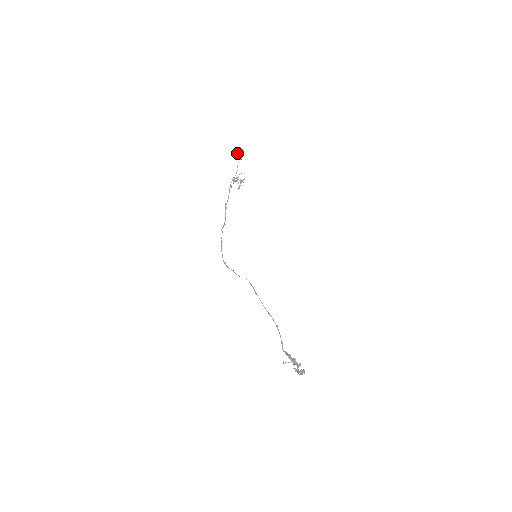
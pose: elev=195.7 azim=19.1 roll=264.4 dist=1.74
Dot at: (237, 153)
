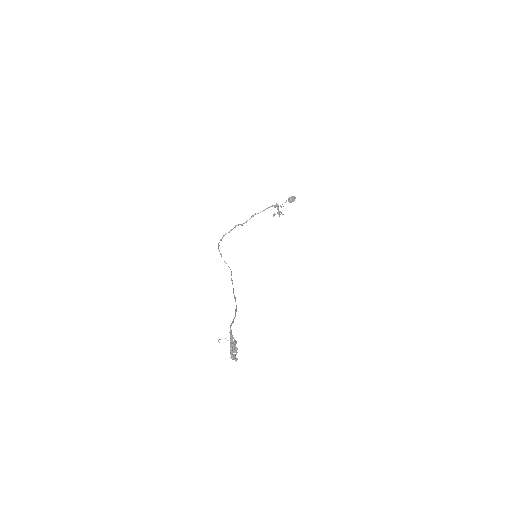
Dot at: (290, 197)
